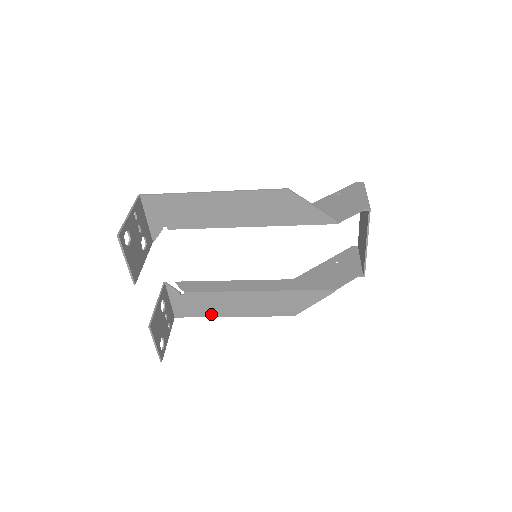
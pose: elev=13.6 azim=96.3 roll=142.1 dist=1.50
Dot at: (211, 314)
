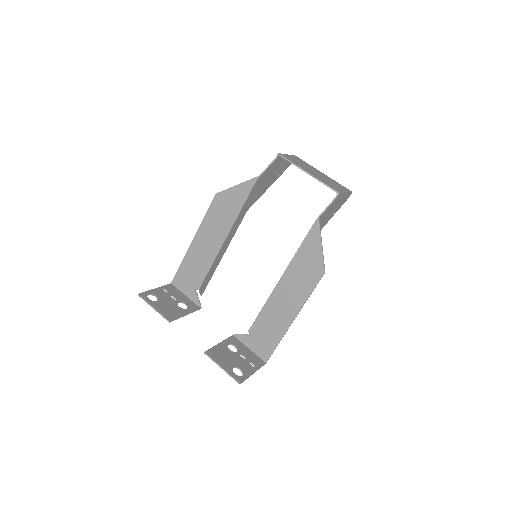
Dot at: (280, 334)
